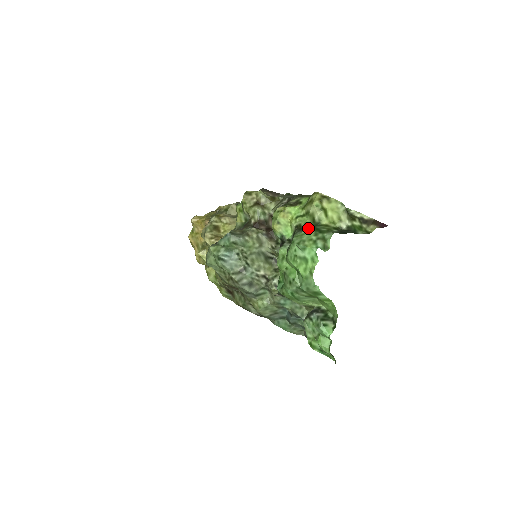
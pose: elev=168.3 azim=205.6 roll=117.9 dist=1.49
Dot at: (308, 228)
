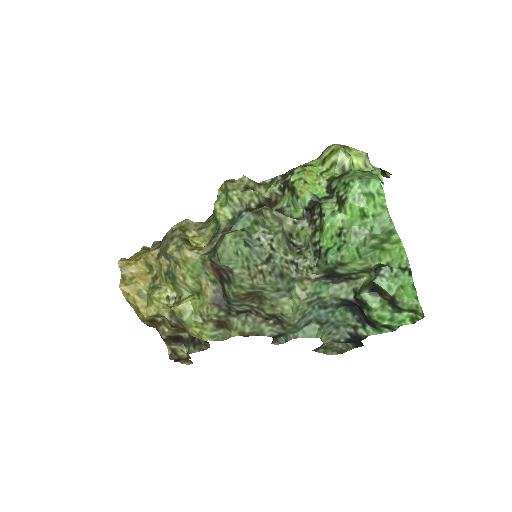
Dot at: occluded
